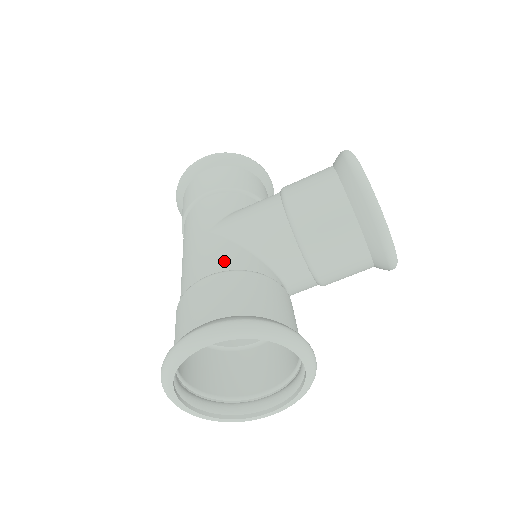
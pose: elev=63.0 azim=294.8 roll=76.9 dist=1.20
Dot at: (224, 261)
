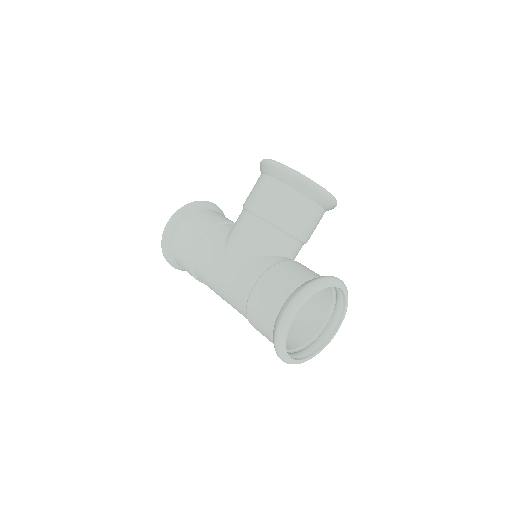
Dot at: (253, 272)
